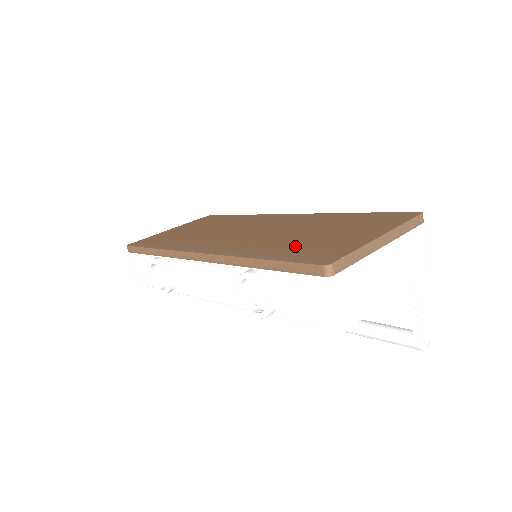
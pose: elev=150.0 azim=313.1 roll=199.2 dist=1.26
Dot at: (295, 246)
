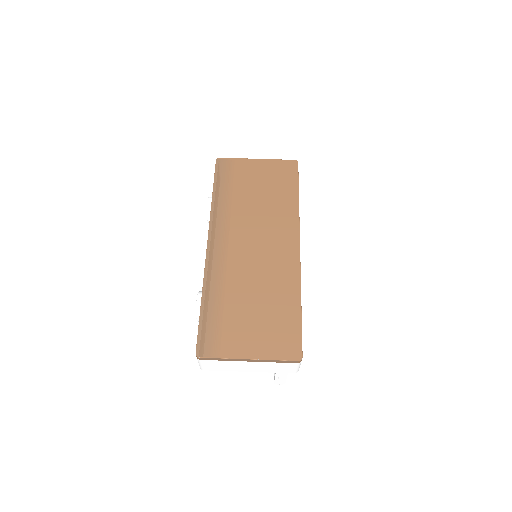
Dot at: (225, 312)
